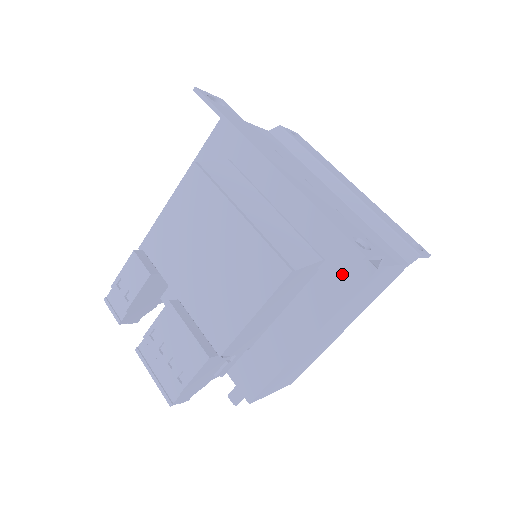
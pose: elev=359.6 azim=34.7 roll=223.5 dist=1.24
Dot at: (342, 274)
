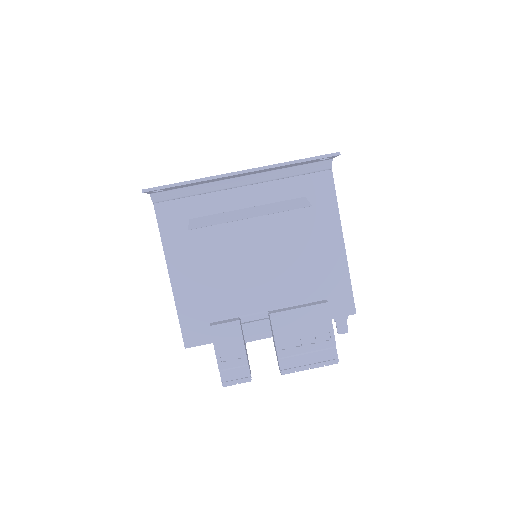
Dot at: (320, 192)
